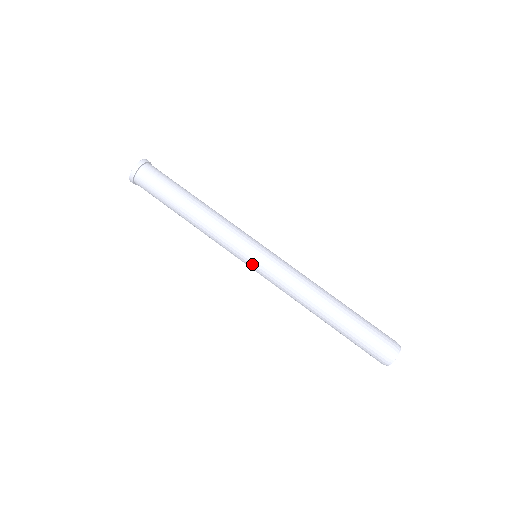
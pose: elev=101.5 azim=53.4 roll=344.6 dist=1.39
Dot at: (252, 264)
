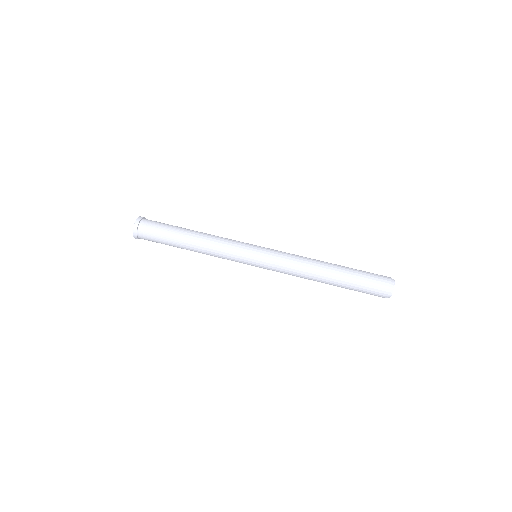
Dot at: (255, 265)
